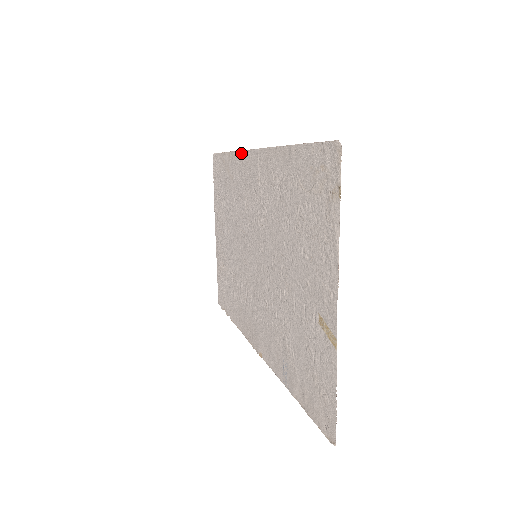
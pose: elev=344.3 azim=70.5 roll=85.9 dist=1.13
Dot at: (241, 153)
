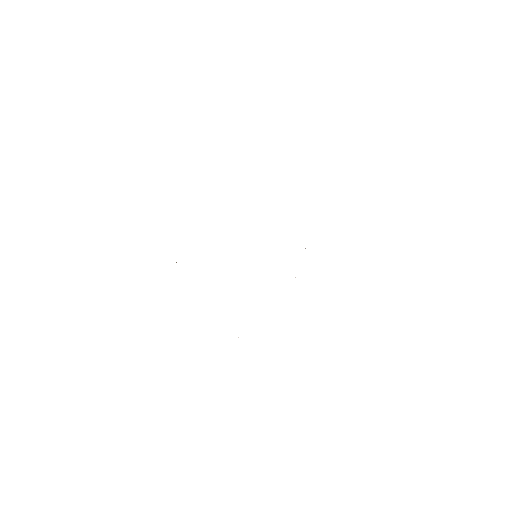
Dot at: occluded
